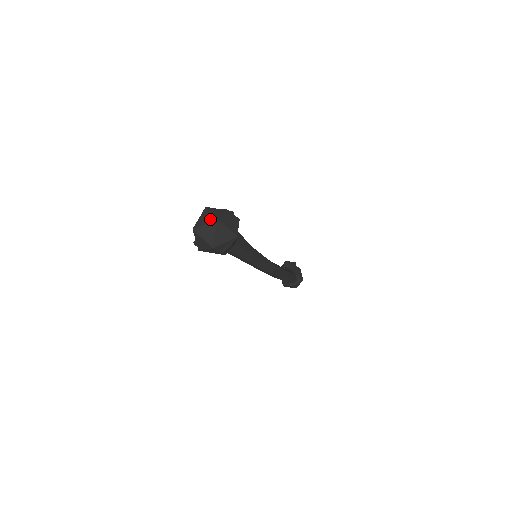
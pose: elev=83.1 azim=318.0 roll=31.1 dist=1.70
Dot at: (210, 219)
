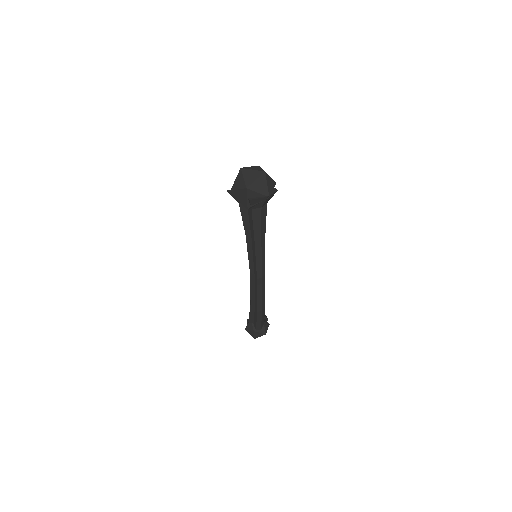
Dot at: (259, 169)
